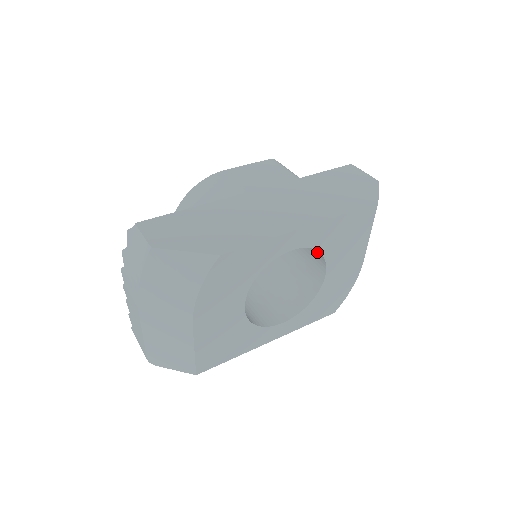
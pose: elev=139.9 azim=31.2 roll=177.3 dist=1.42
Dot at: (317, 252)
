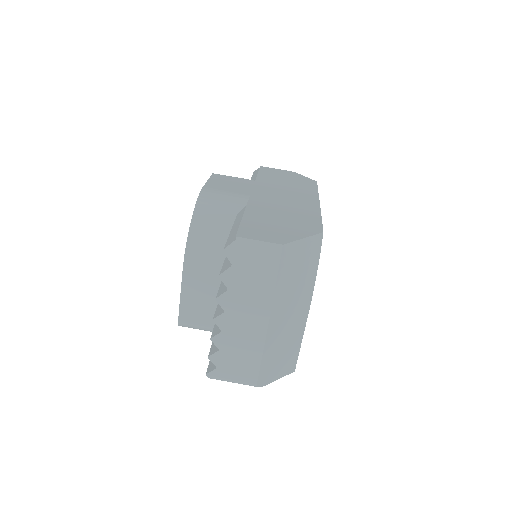
Dot at: occluded
